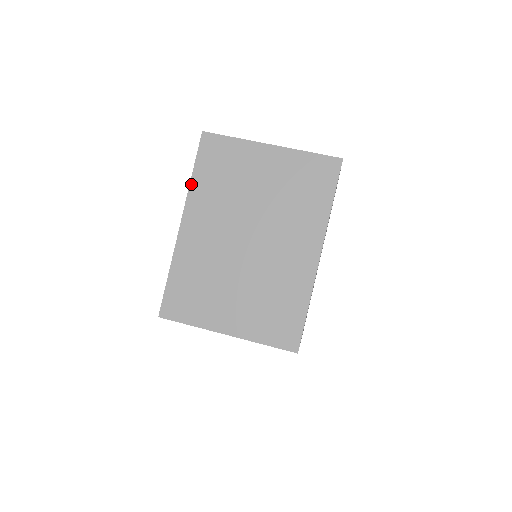
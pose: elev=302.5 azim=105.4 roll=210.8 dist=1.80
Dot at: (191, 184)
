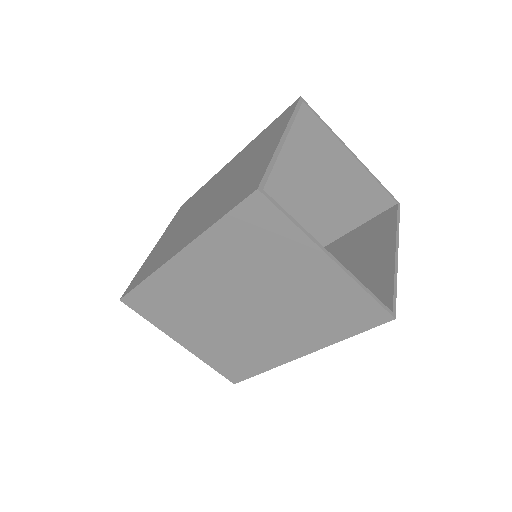
Dot at: (209, 230)
